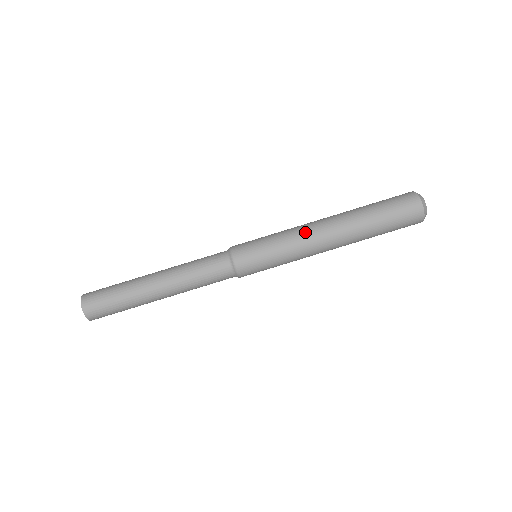
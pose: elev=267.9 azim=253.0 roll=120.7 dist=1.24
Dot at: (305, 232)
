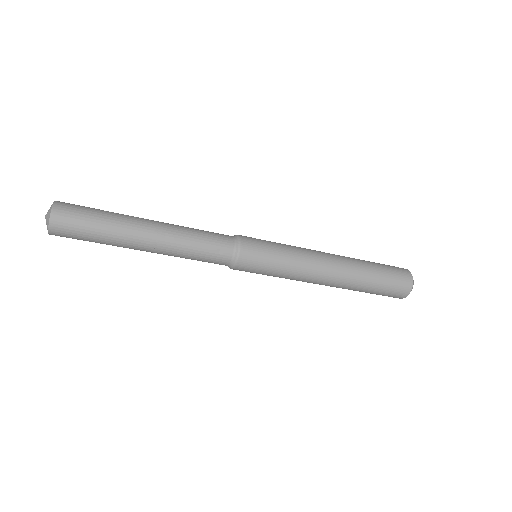
Dot at: (311, 275)
